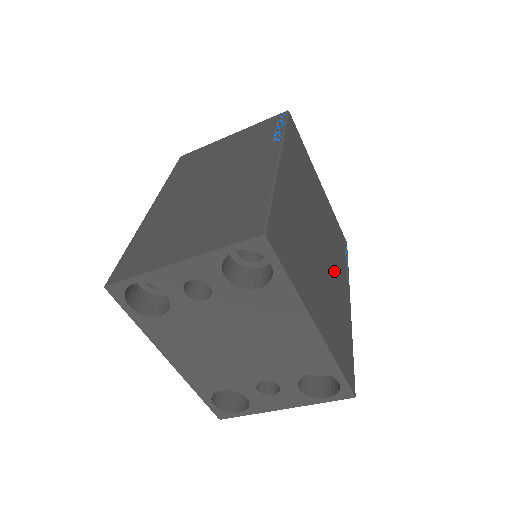
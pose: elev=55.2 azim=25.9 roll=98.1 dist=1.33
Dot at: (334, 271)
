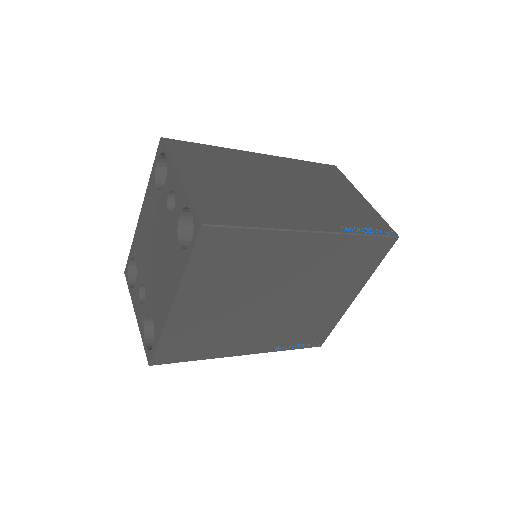
Dot at: (262, 327)
